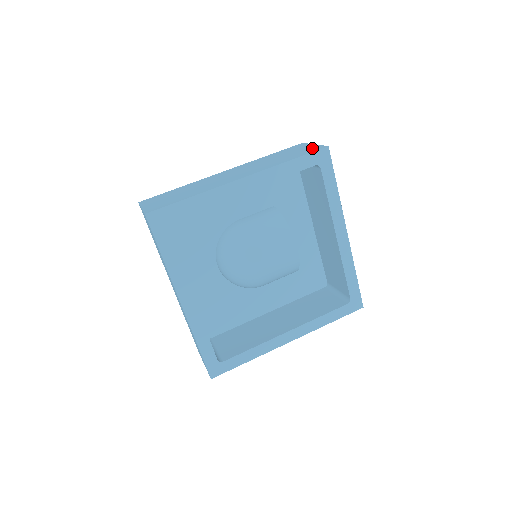
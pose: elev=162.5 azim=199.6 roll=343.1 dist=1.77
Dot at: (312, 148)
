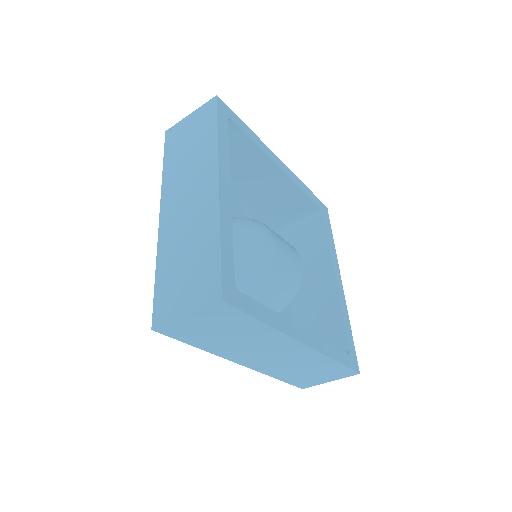
Dot at: occluded
